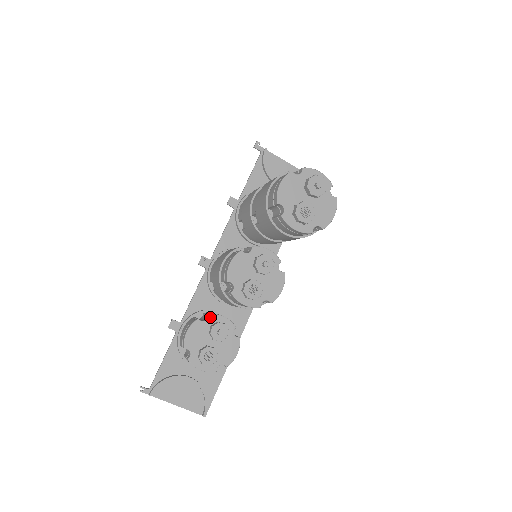
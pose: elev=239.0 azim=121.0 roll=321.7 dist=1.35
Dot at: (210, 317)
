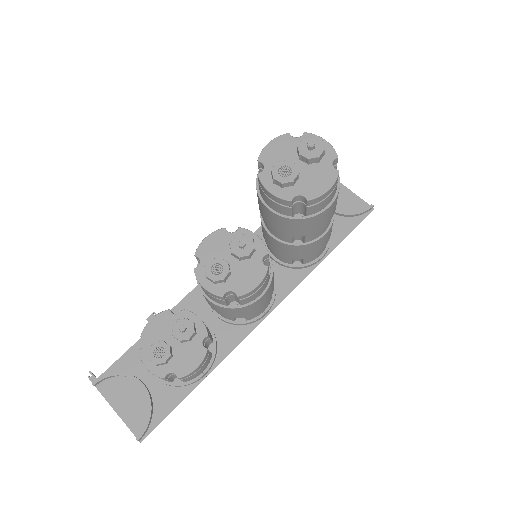
Dot at: (183, 312)
